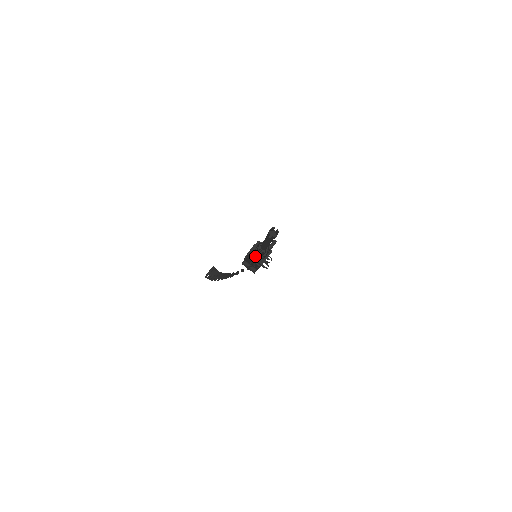
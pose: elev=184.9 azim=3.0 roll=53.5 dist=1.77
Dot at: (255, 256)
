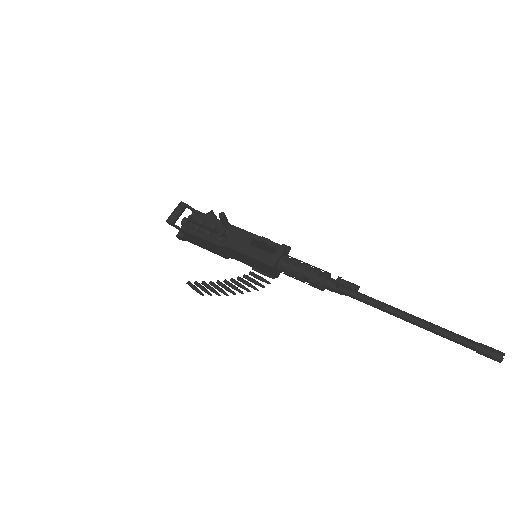
Dot at: occluded
